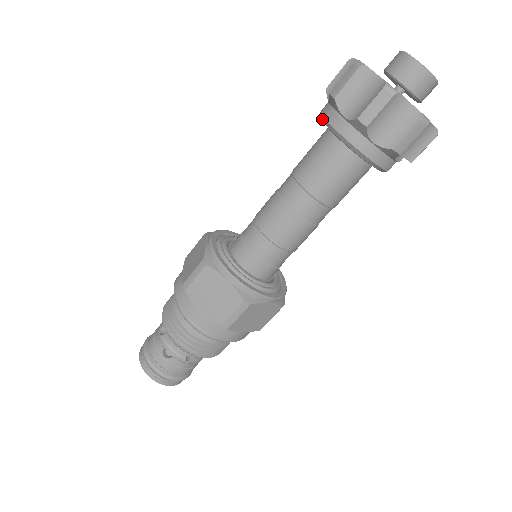
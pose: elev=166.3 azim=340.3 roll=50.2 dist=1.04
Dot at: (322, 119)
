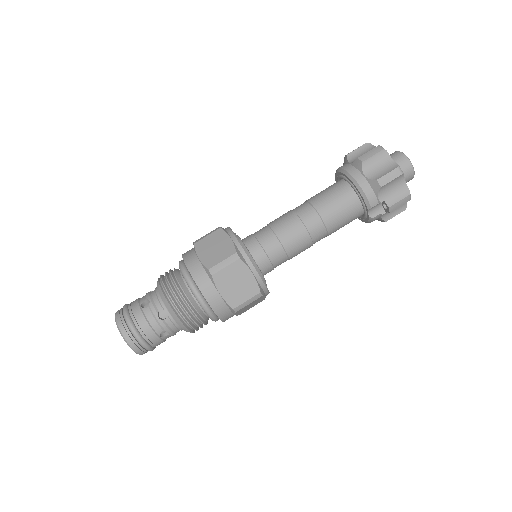
Dot at: (336, 171)
